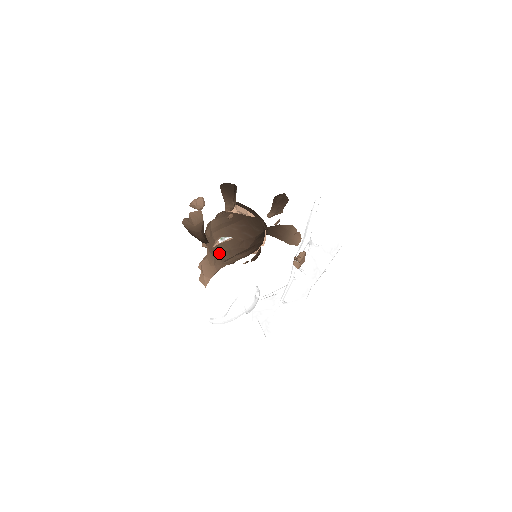
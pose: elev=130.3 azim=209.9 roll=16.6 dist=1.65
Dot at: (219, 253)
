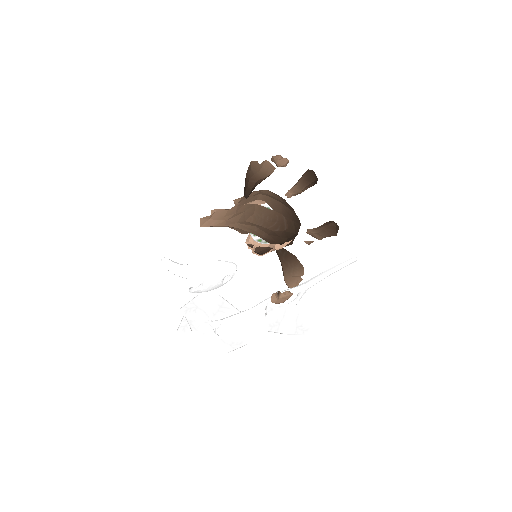
Dot at: (247, 212)
